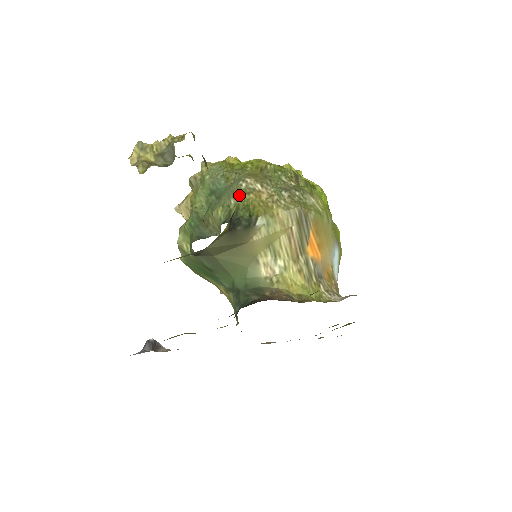
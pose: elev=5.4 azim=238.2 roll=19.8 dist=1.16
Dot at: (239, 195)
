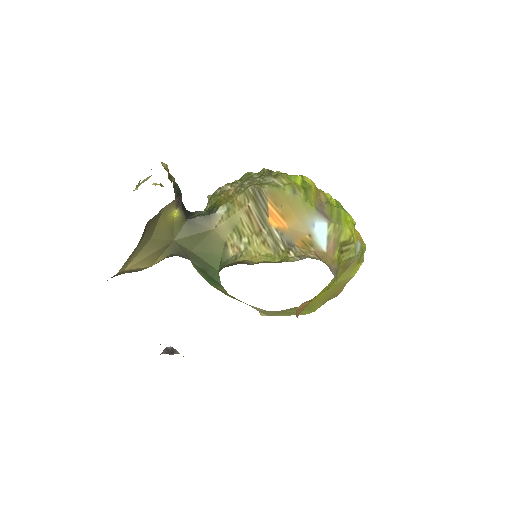
Dot at: (213, 199)
